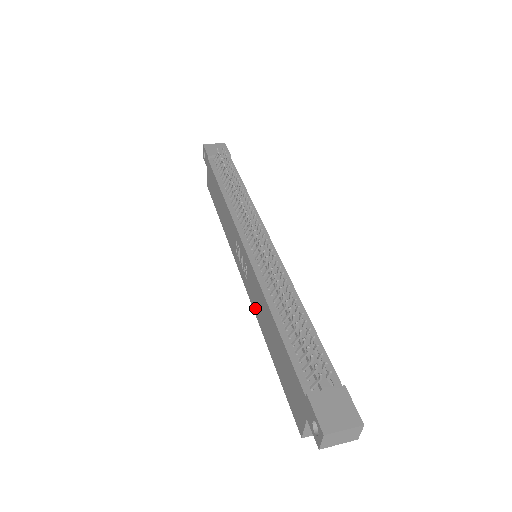
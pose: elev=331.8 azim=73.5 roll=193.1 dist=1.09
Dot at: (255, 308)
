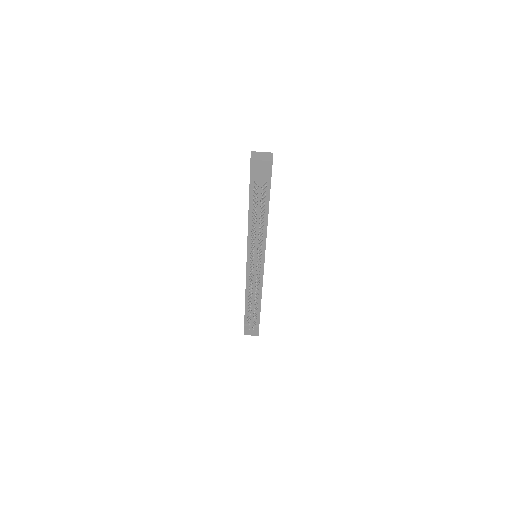
Dot at: occluded
